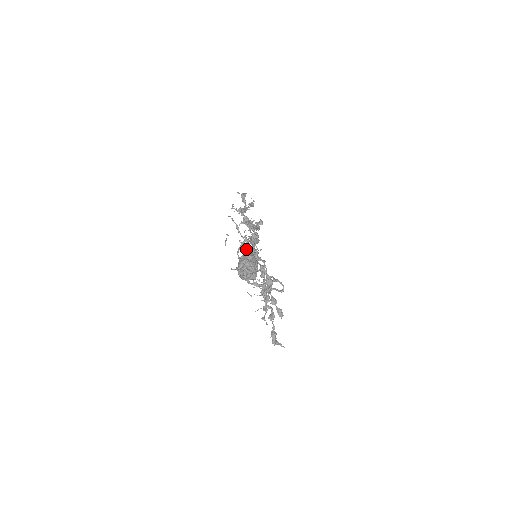
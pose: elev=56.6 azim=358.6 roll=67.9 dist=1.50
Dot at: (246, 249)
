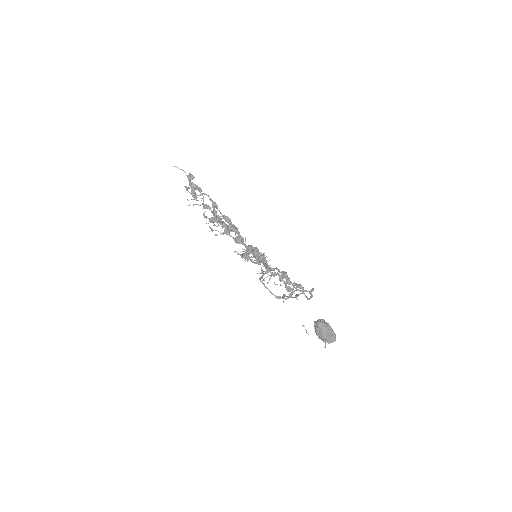
Dot at: occluded
